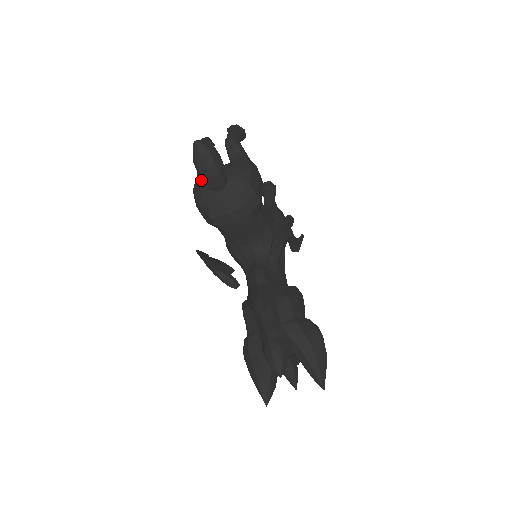
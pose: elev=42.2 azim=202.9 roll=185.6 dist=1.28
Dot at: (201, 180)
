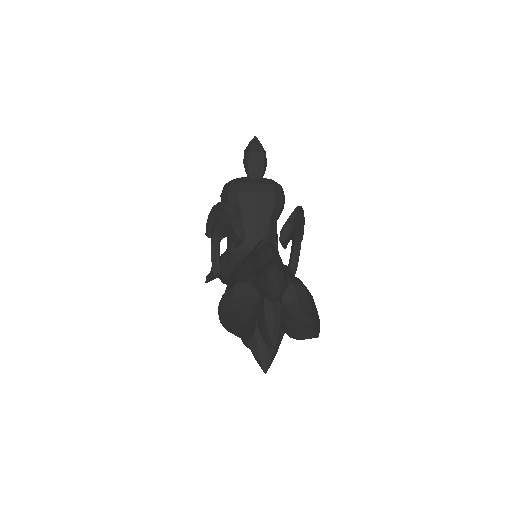
Dot at: occluded
